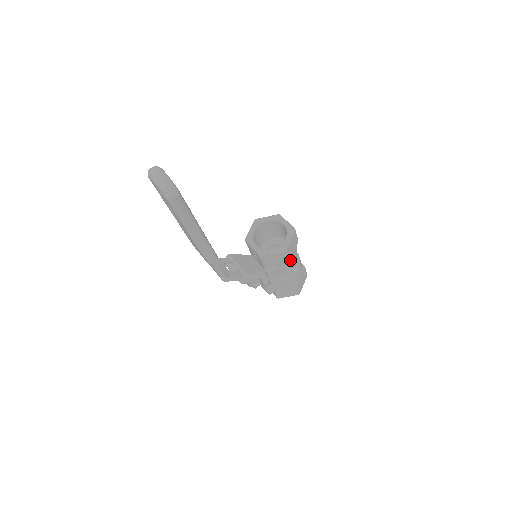
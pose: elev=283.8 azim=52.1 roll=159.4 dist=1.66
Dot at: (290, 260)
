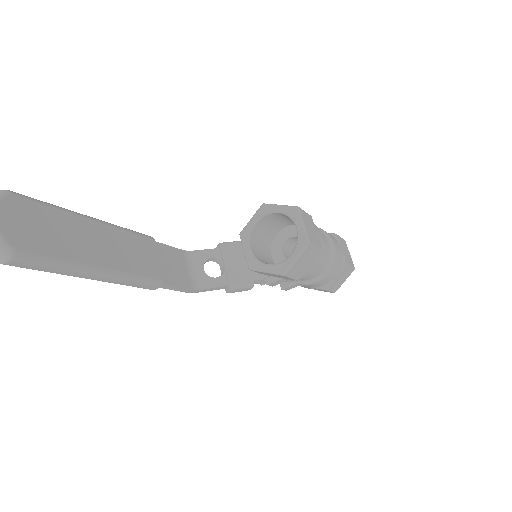
Dot at: (303, 274)
